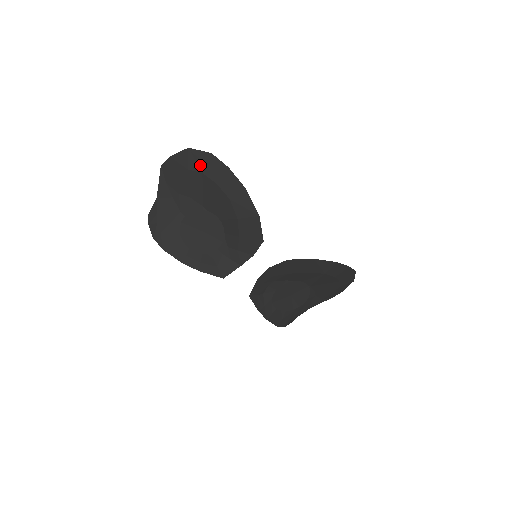
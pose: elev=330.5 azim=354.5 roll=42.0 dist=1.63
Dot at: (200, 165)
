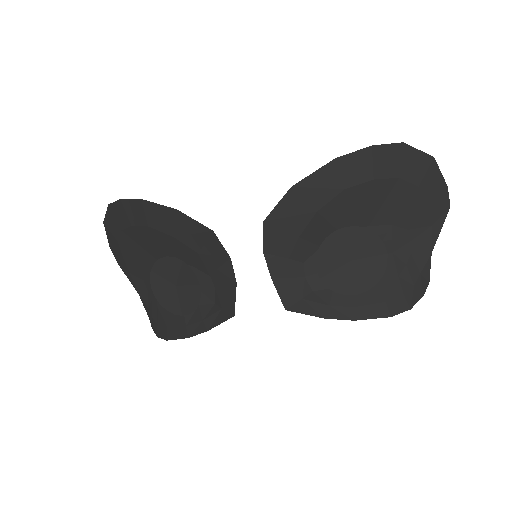
Dot at: (116, 226)
